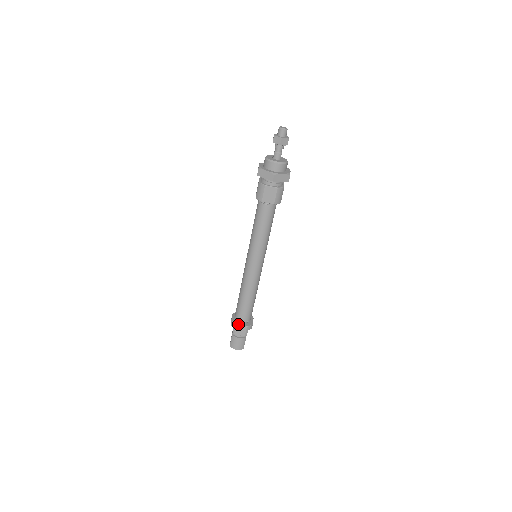
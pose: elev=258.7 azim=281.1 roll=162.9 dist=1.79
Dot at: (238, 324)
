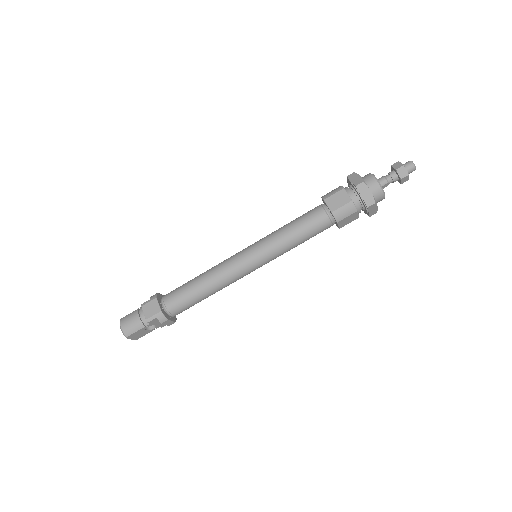
Dot at: (158, 299)
